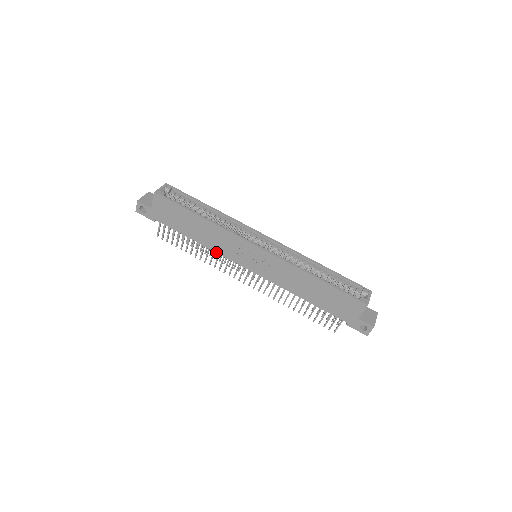
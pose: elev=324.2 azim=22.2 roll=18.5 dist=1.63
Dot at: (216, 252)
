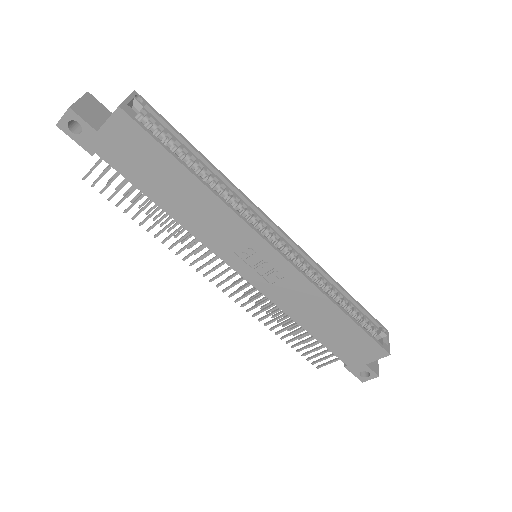
Dot at: (197, 238)
